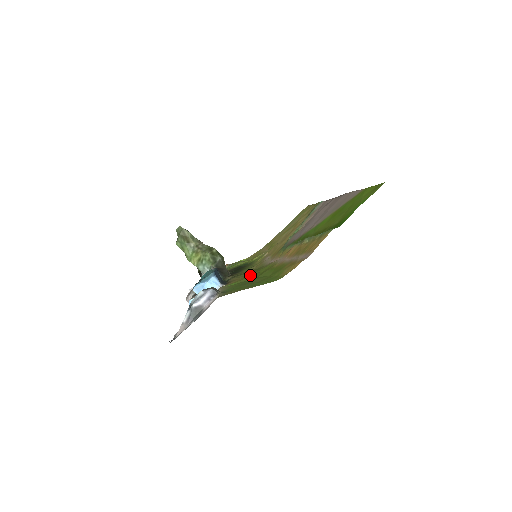
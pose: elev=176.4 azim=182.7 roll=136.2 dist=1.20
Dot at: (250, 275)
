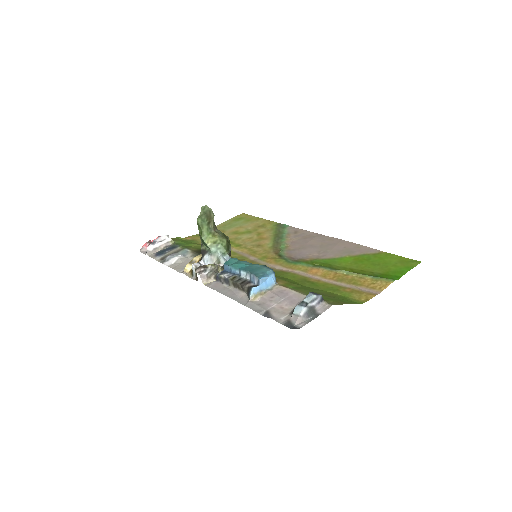
Dot at: (285, 279)
